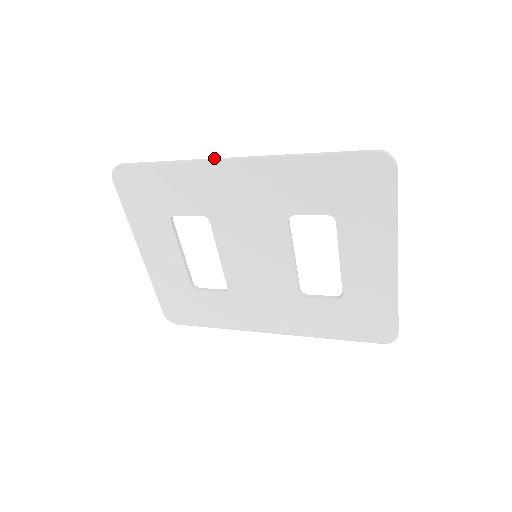
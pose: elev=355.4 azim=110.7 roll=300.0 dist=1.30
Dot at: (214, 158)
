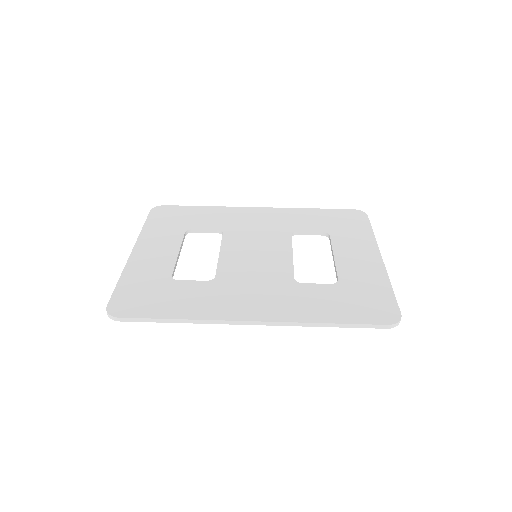
Dot at: (228, 321)
